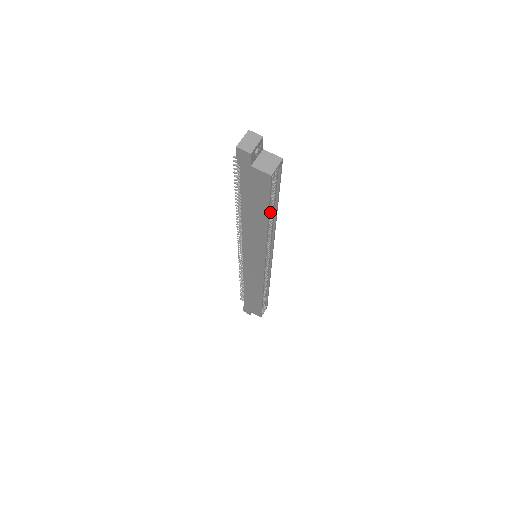
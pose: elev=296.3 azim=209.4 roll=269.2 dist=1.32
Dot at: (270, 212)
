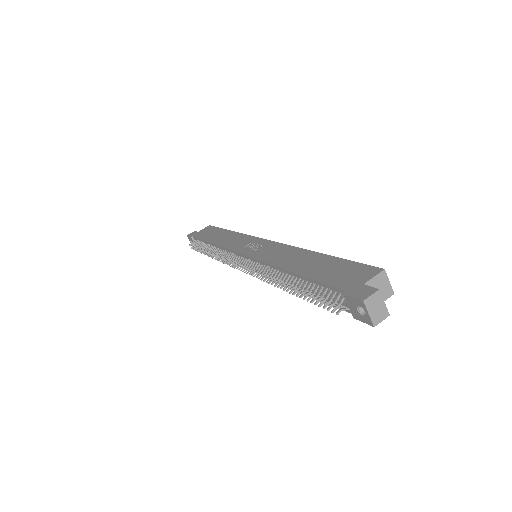
Dot at: occluded
